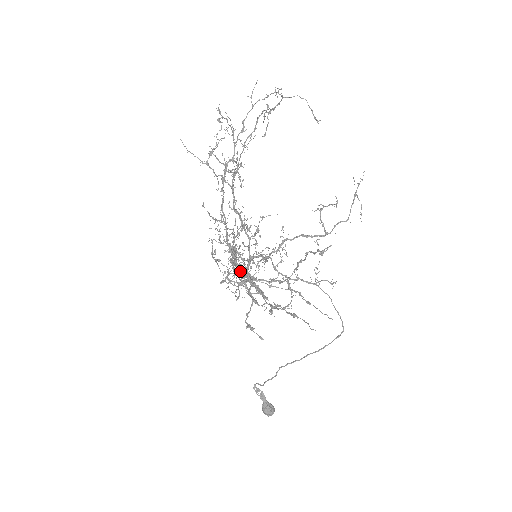
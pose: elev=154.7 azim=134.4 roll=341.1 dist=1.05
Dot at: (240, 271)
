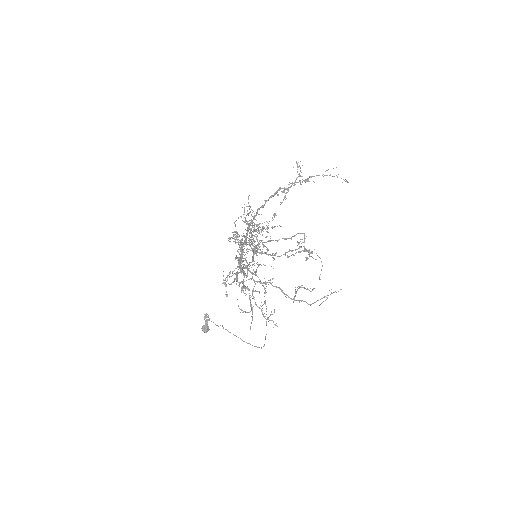
Dot at: occluded
